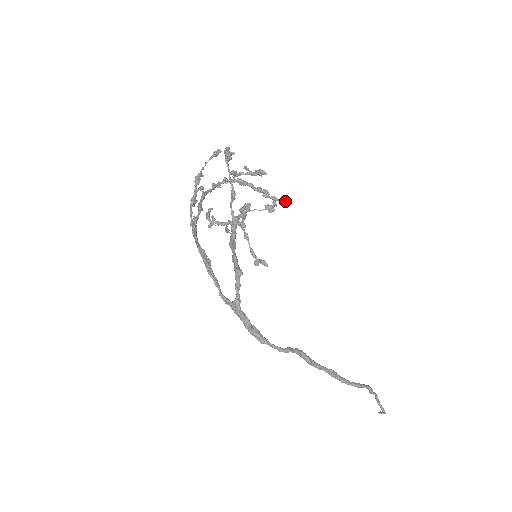
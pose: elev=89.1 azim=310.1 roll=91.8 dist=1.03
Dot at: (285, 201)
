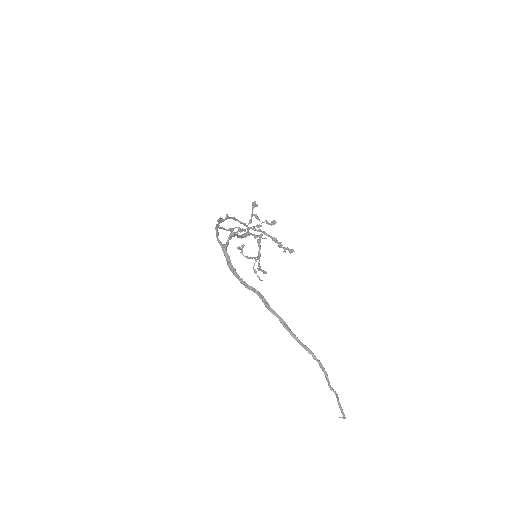
Dot at: (291, 250)
